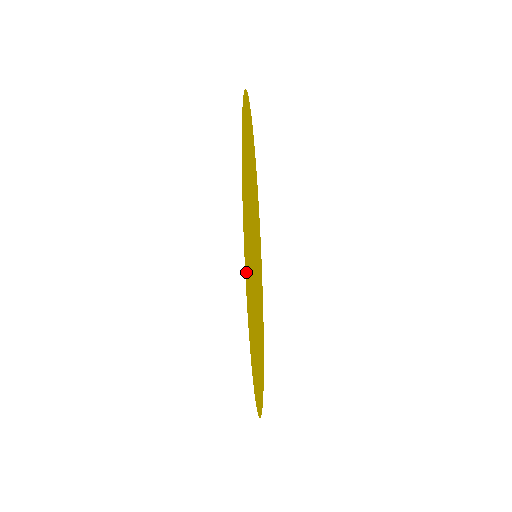
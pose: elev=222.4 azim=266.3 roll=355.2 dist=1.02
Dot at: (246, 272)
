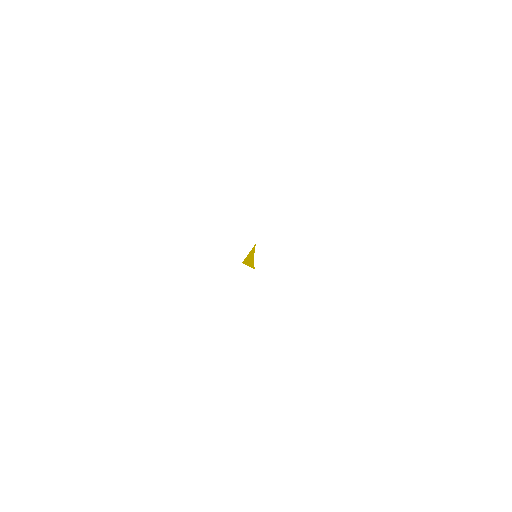
Dot at: occluded
